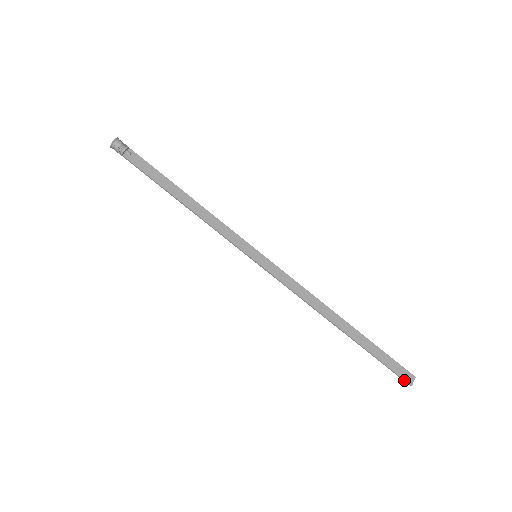
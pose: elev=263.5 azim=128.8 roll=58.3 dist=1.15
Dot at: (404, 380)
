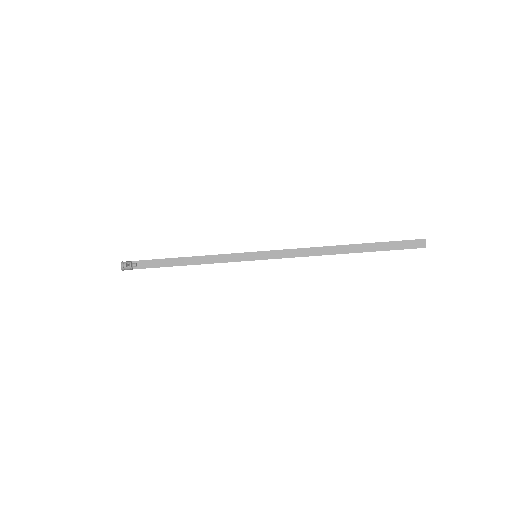
Dot at: occluded
